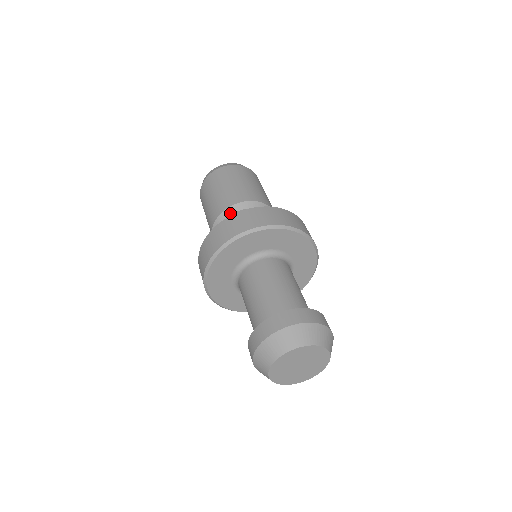
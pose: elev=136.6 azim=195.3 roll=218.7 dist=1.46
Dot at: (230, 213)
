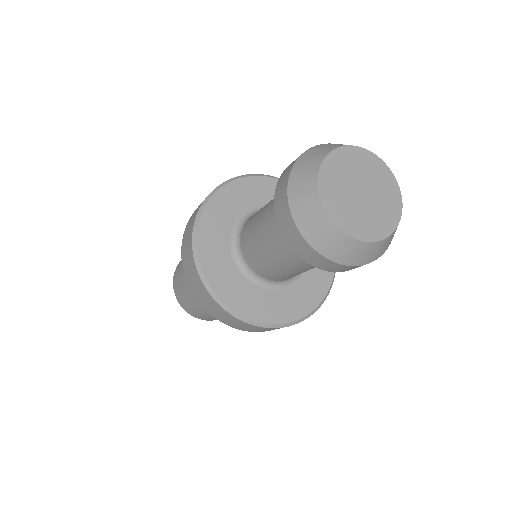
Dot at: occluded
